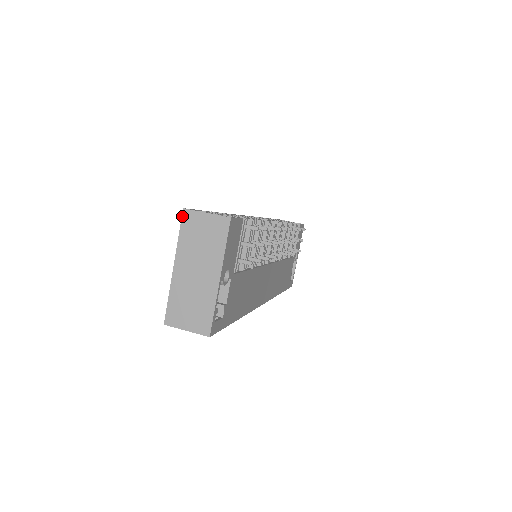
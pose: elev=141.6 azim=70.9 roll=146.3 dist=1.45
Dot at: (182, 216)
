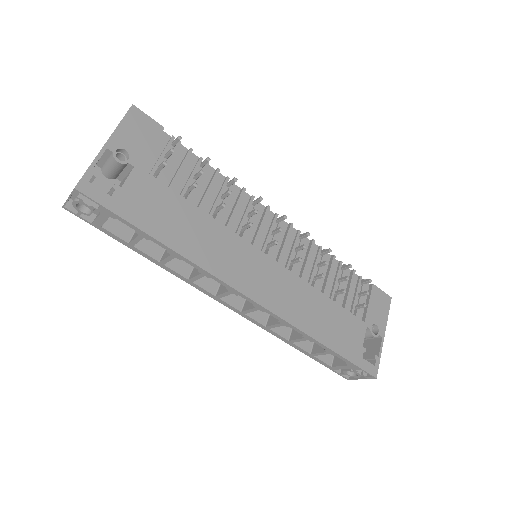
Dot at: occluded
